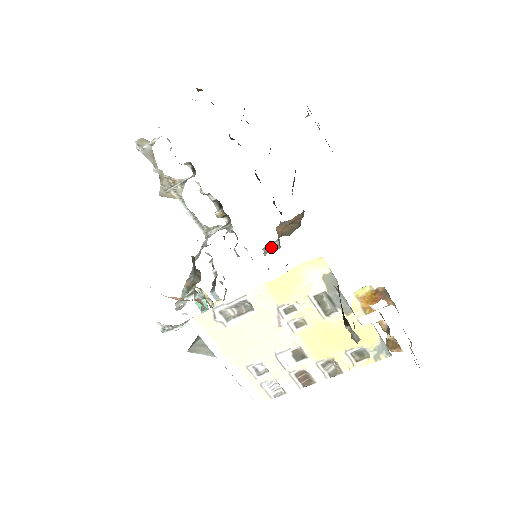
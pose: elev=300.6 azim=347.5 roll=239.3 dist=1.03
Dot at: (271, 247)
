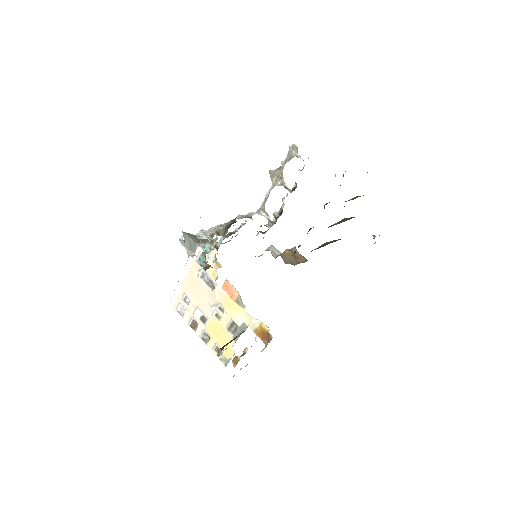
Dot at: (274, 251)
